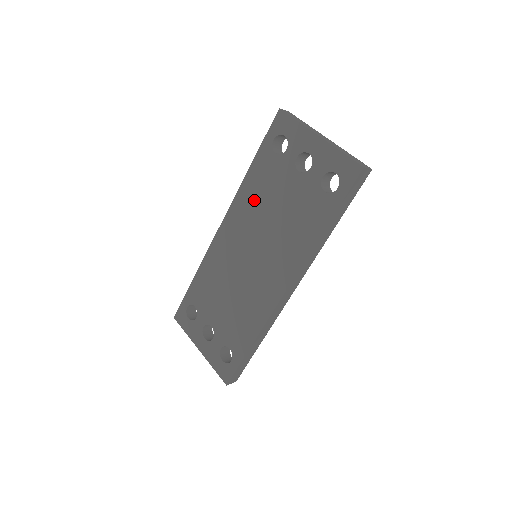
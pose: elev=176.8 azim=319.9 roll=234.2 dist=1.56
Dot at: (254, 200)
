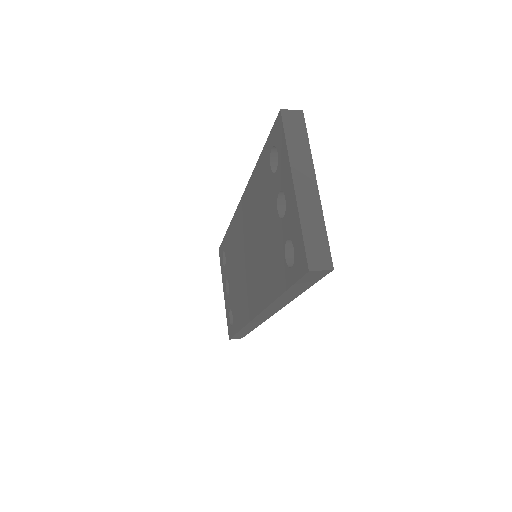
Dot at: (255, 202)
